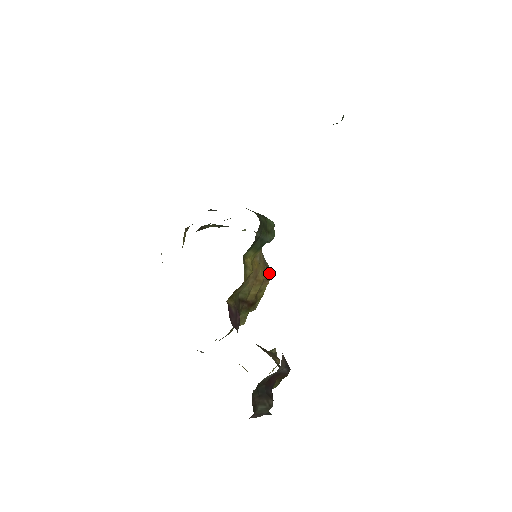
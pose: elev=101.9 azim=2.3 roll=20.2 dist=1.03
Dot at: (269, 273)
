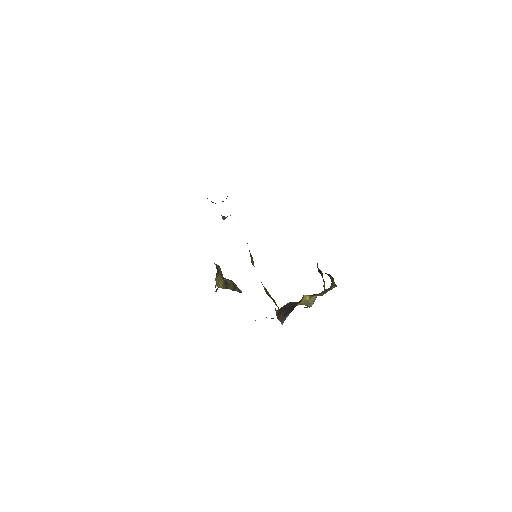
Dot at: occluded
